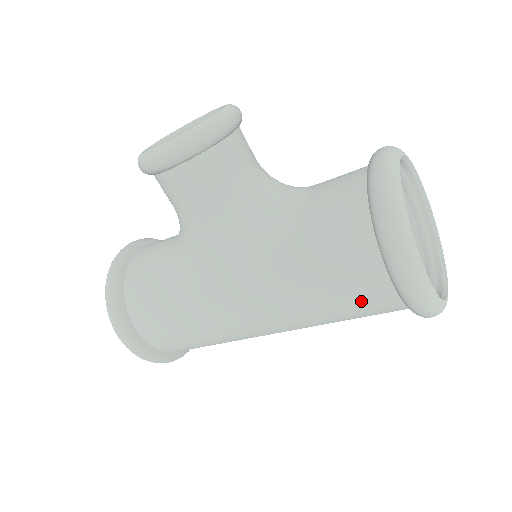
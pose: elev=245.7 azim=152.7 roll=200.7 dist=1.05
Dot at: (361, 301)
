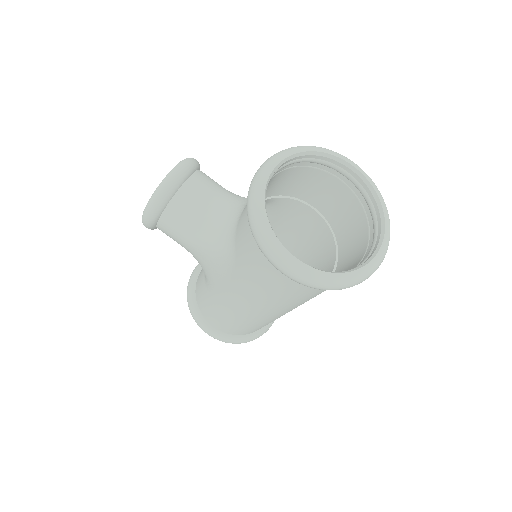
Dot at: (289, 287)
